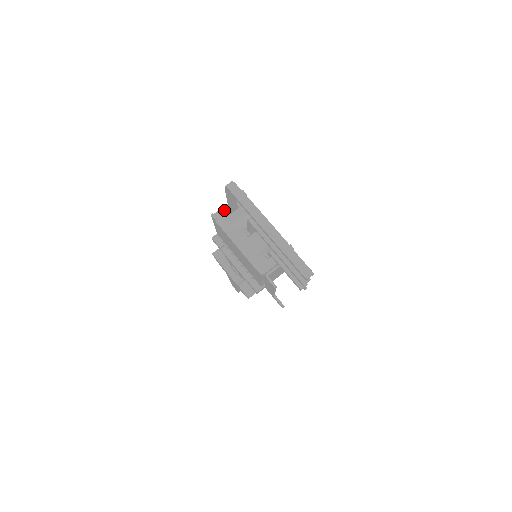
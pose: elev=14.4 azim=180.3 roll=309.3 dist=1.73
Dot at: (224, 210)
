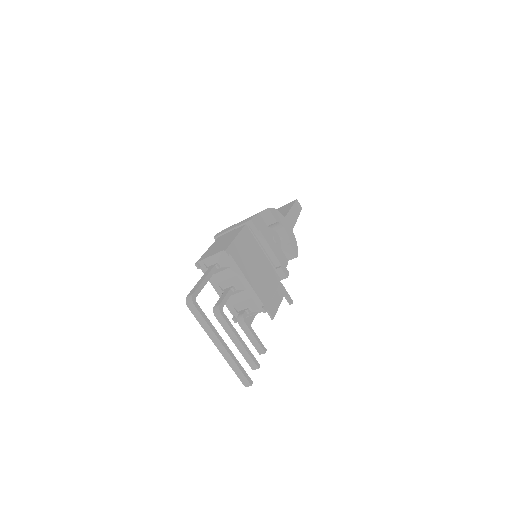
Dot at: (206, 264)
